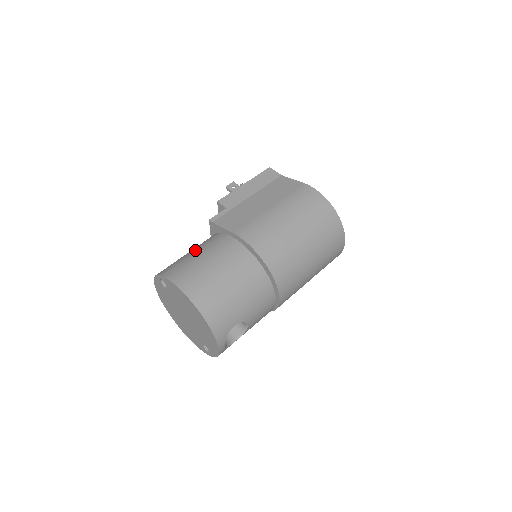
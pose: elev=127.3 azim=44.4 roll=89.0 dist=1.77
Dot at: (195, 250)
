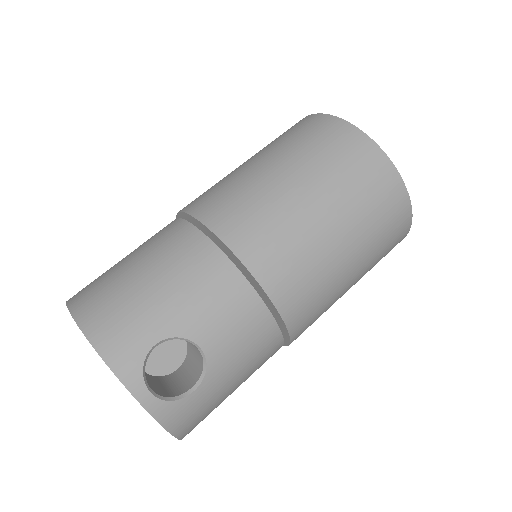
Dot at: occluded
